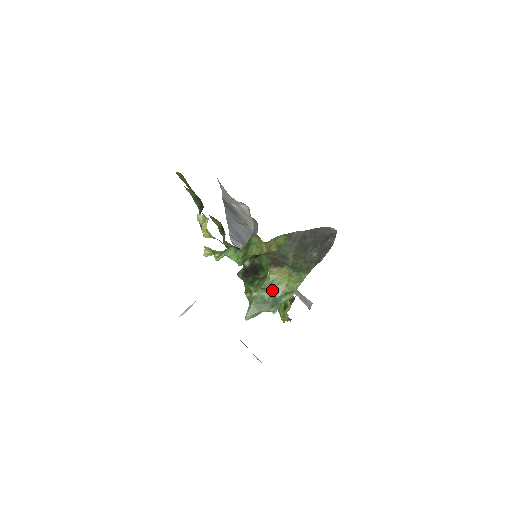
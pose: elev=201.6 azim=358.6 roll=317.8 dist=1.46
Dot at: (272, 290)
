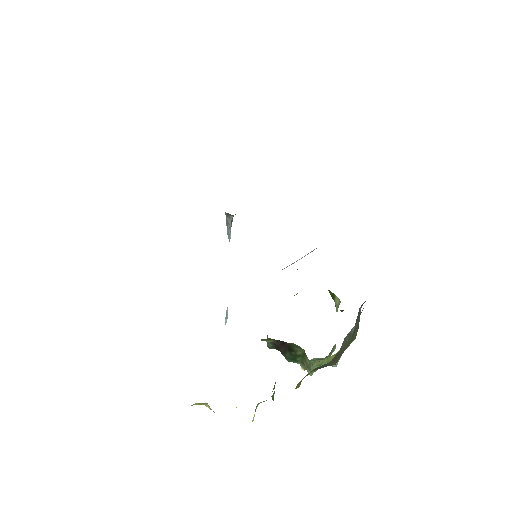
Dot at: occluded
